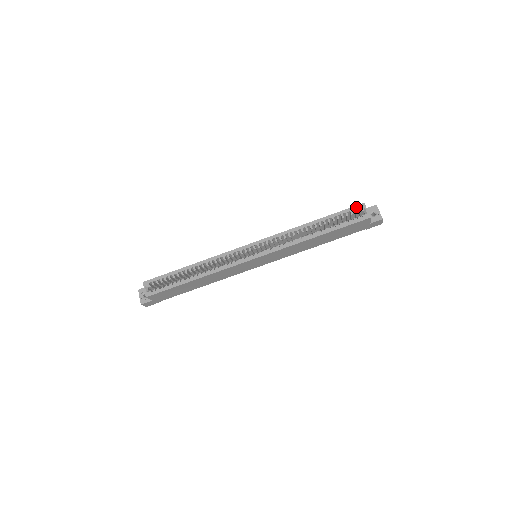
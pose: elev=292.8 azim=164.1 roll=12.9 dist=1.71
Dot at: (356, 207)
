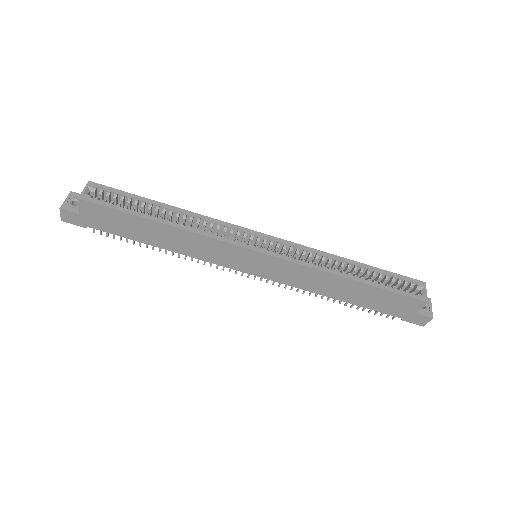
Dot at: (414, 280)
